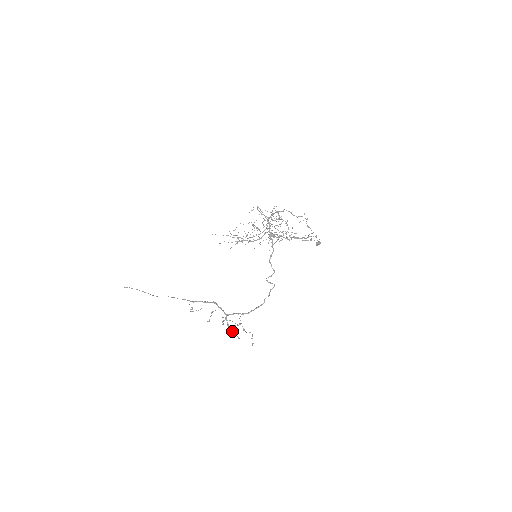
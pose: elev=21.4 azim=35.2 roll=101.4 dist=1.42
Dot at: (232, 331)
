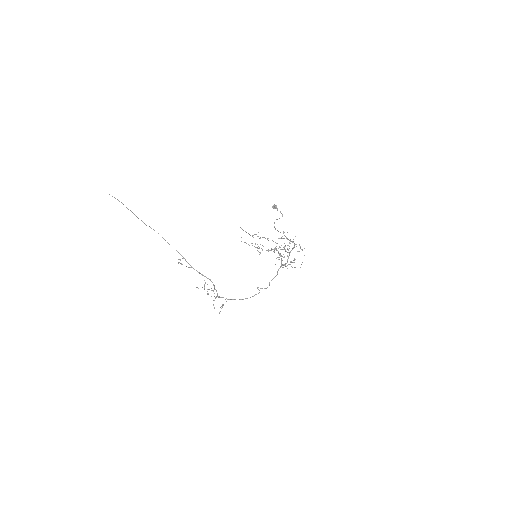
Dot at: occluded
